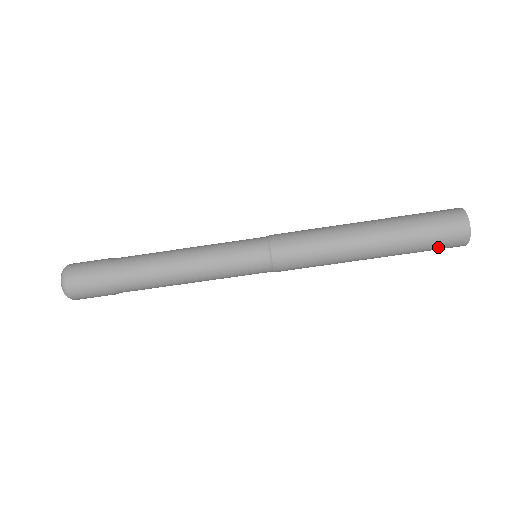
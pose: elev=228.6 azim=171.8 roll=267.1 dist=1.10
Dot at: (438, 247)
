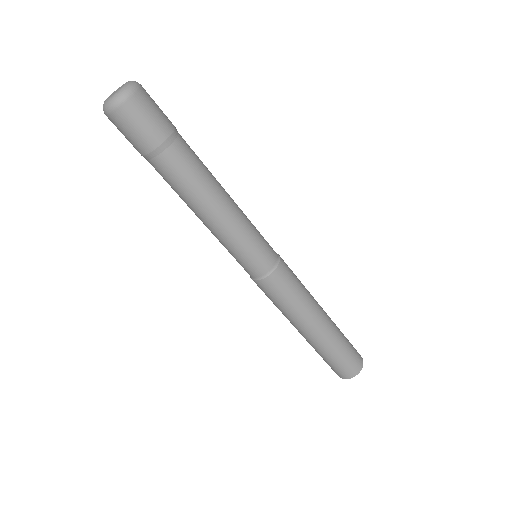
Dot at: (330, 365)
